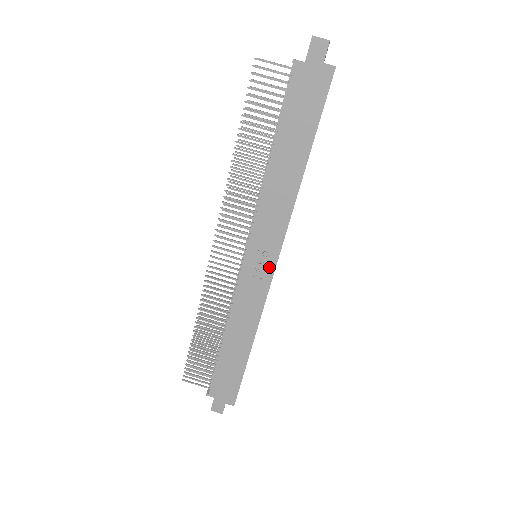
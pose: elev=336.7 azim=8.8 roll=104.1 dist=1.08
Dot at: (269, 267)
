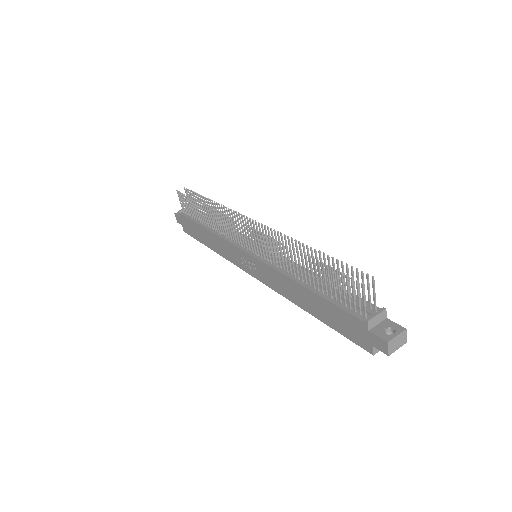
Dot at: (250, 271)
